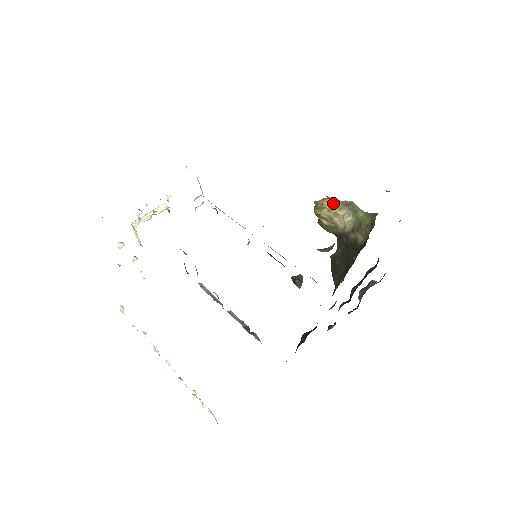
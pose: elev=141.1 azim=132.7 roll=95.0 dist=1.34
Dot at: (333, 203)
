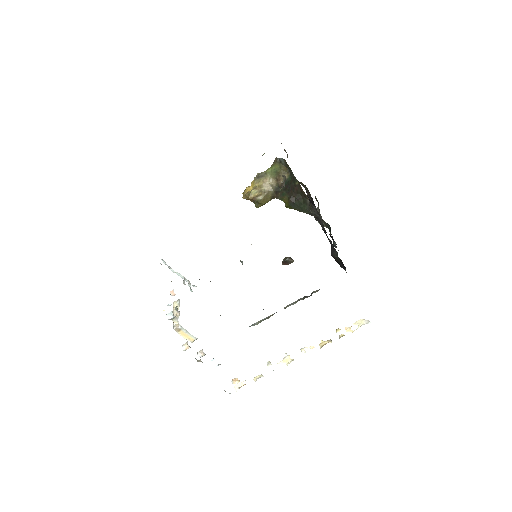
Dot at: (251, 186)
